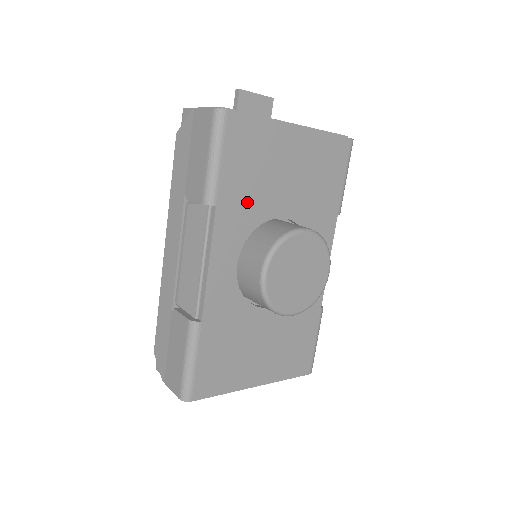
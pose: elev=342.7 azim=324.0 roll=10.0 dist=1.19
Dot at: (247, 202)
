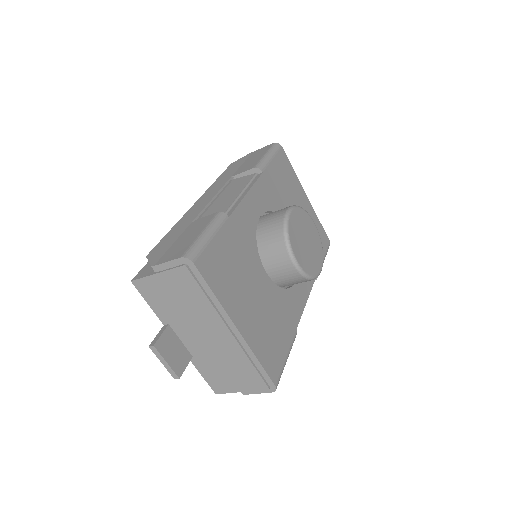
Dot at: (276, 194)
